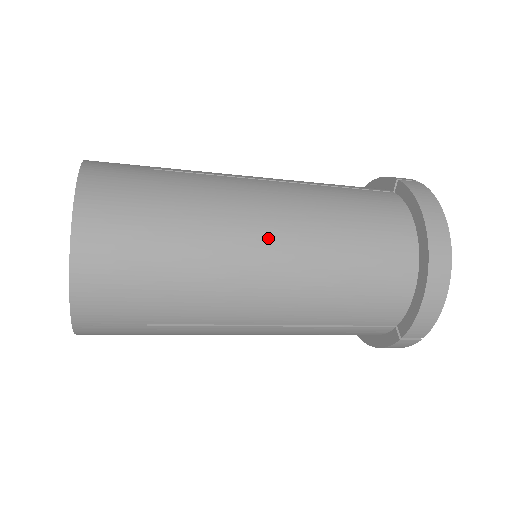
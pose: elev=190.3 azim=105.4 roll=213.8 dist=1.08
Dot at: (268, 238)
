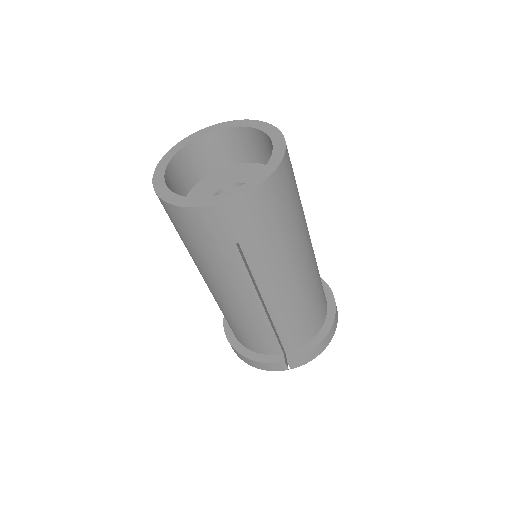
Dot at: (309, 255)
